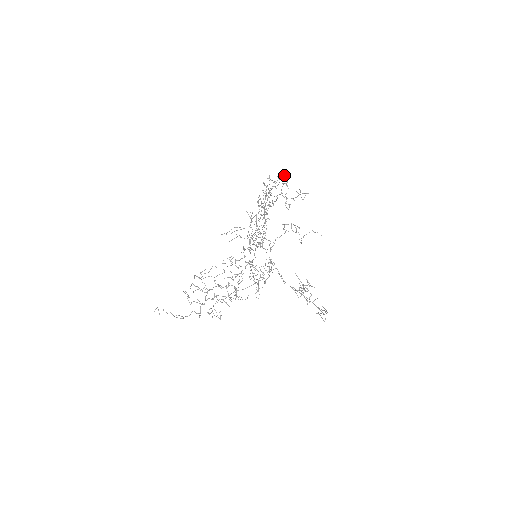
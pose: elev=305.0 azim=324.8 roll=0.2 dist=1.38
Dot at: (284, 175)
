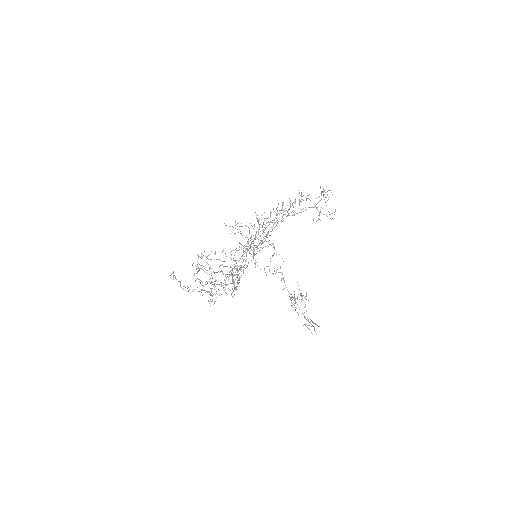
Dot at: occluded
